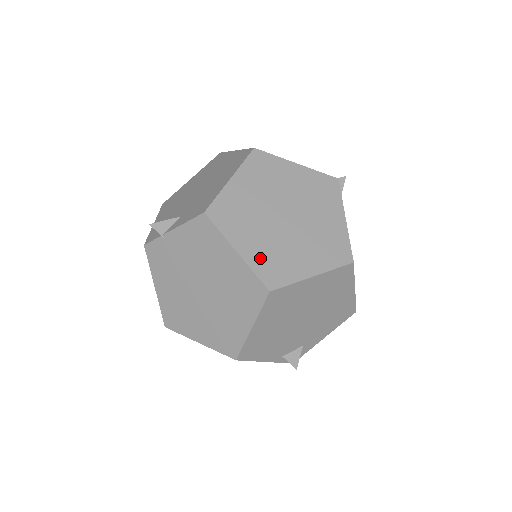
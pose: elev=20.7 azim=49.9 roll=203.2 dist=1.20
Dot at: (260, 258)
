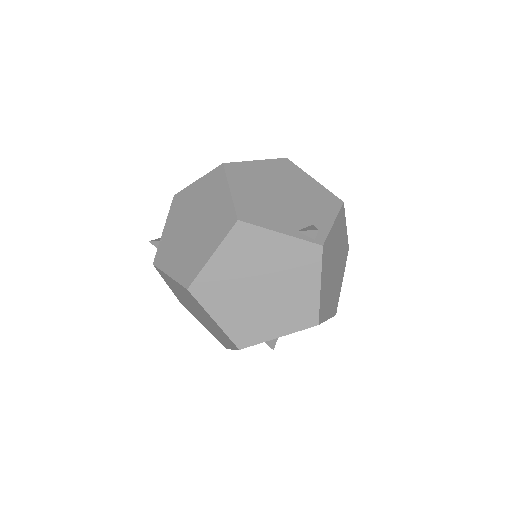
Dot at: occluded
